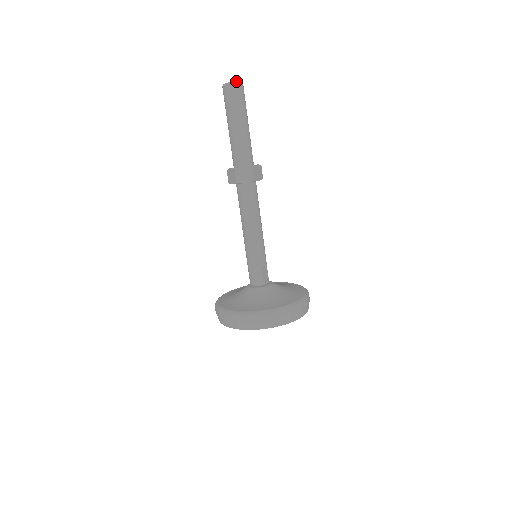
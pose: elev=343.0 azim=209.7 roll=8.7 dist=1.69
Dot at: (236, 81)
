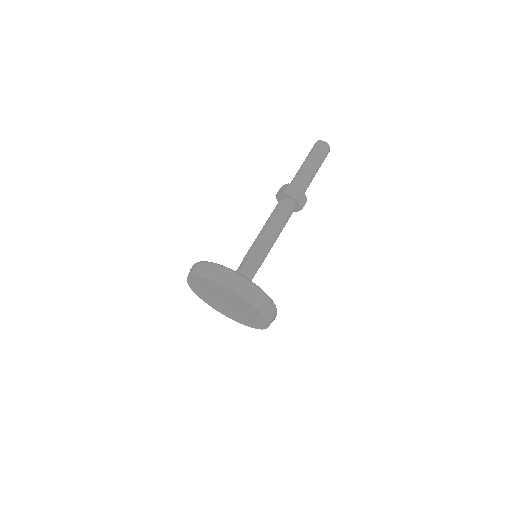
Dot at: occluded
